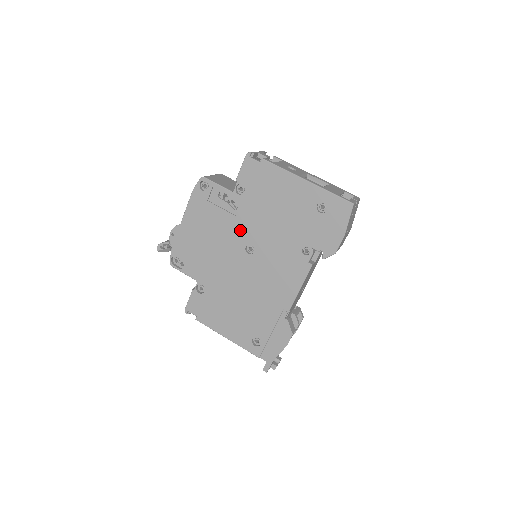
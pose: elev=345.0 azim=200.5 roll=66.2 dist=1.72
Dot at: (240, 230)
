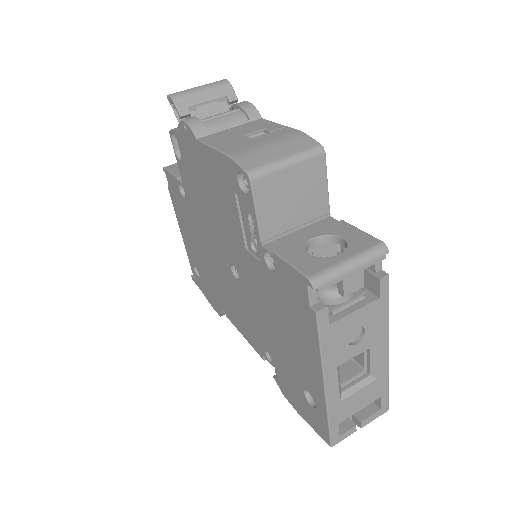
Dot at: (240, 257)
